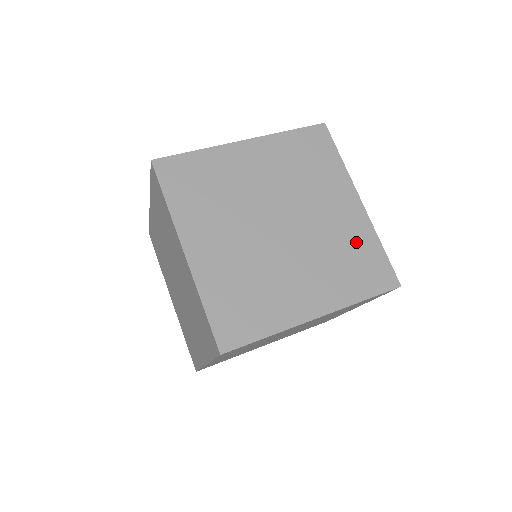
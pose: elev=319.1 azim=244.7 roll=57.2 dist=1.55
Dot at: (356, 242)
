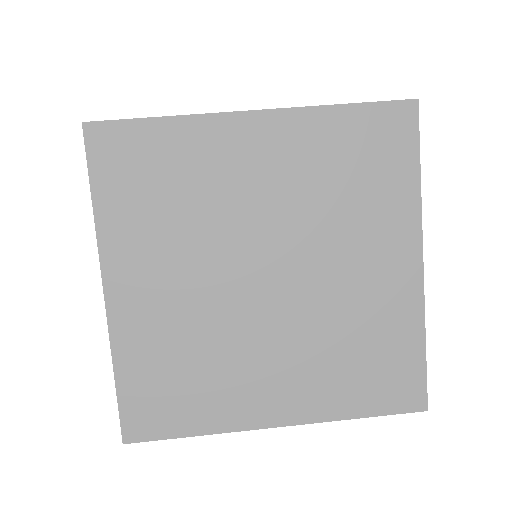
Dot at: (384, 329)
